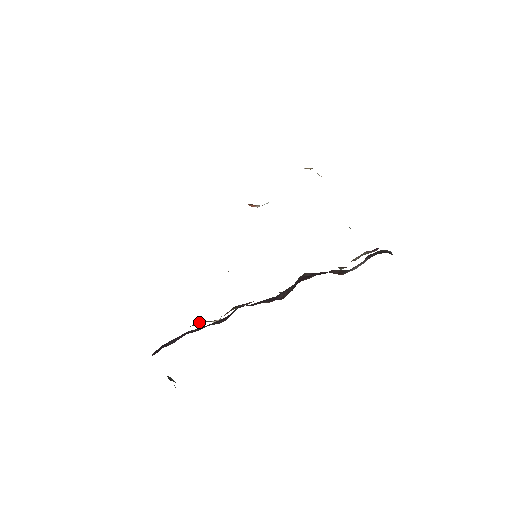
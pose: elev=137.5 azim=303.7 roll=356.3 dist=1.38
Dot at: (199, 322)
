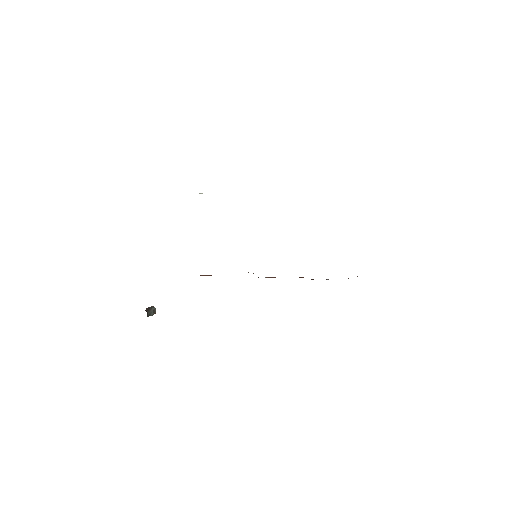
Dot at: occluded
